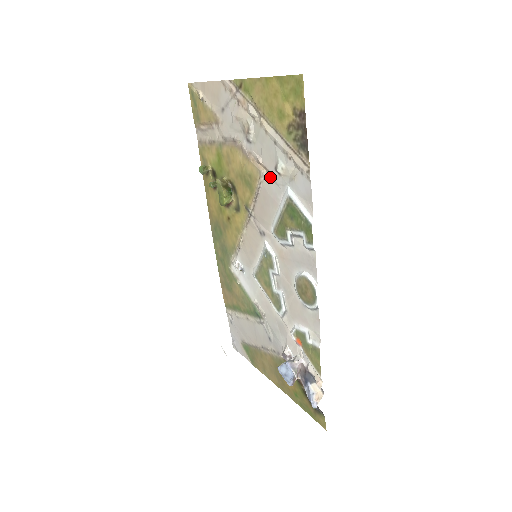
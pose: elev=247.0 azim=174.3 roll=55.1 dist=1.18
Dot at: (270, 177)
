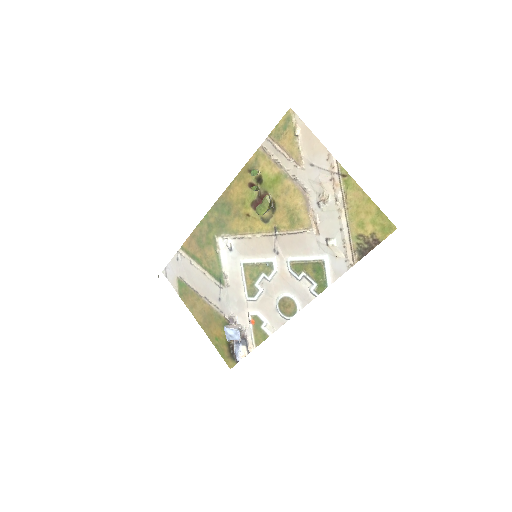
Dot at: (317, 237)
